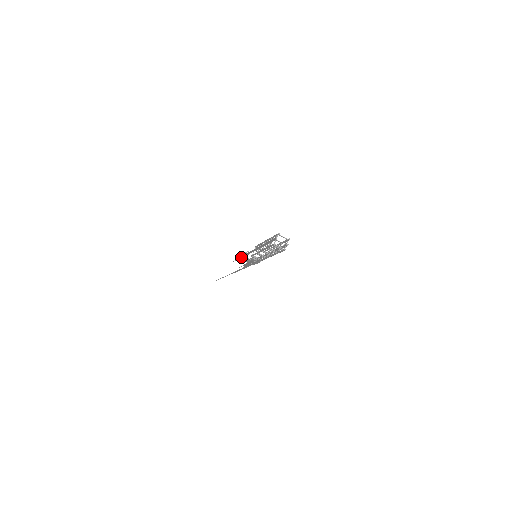
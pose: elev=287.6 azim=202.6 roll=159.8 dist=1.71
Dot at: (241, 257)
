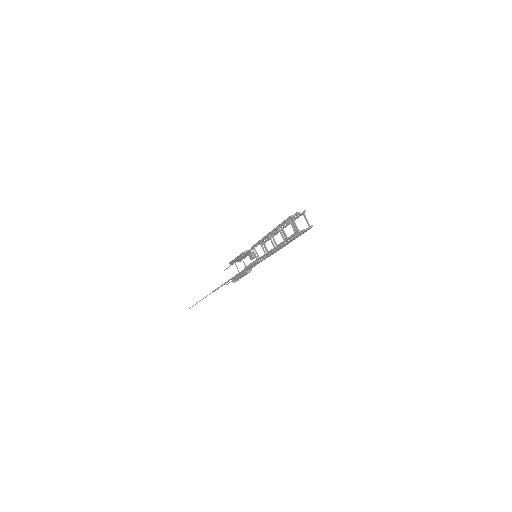
Dot at: occluded
